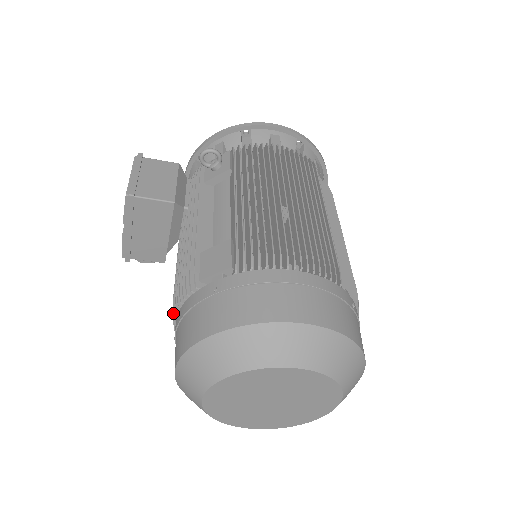
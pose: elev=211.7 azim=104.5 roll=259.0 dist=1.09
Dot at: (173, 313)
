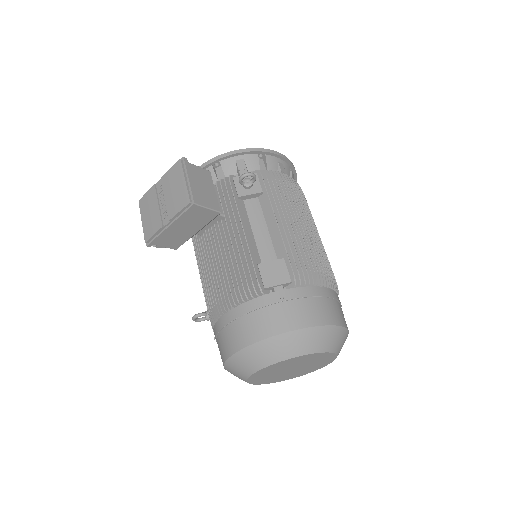
Dot at: (224, 305)
